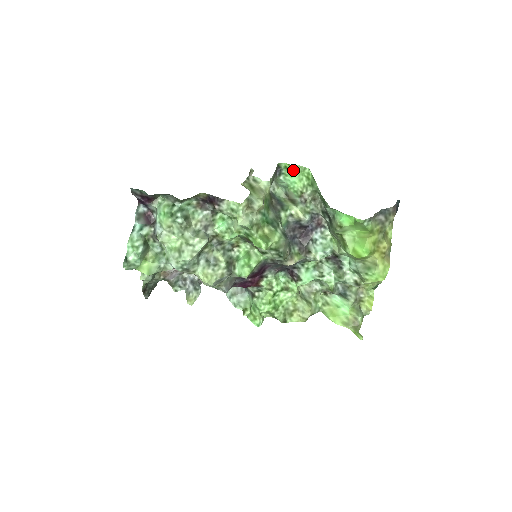
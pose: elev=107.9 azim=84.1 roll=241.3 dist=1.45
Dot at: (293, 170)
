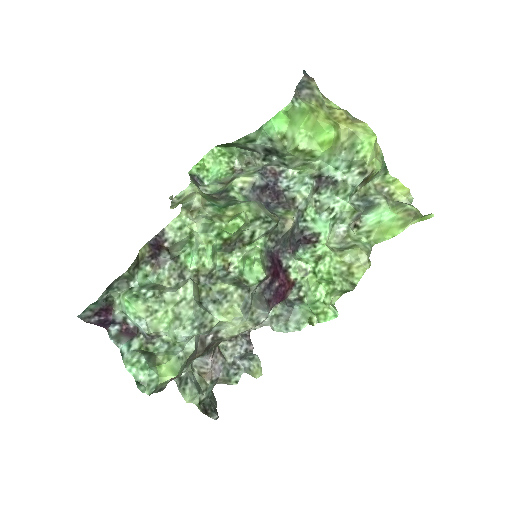
Dot at: (206, 165)
